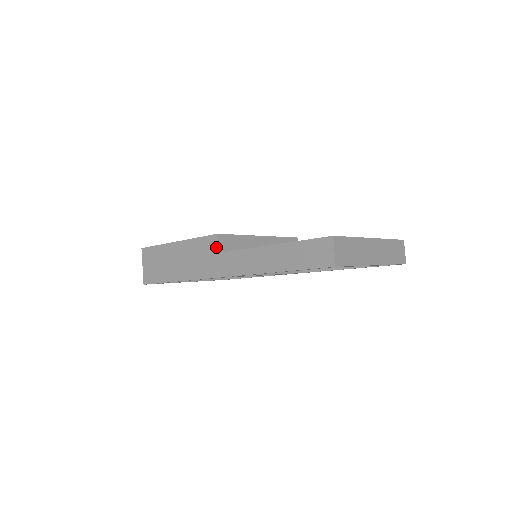
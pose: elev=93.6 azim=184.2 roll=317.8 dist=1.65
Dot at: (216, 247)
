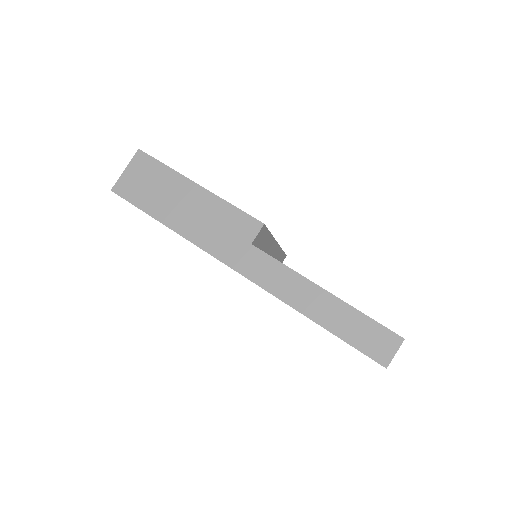
Dot at: (253, 236)
